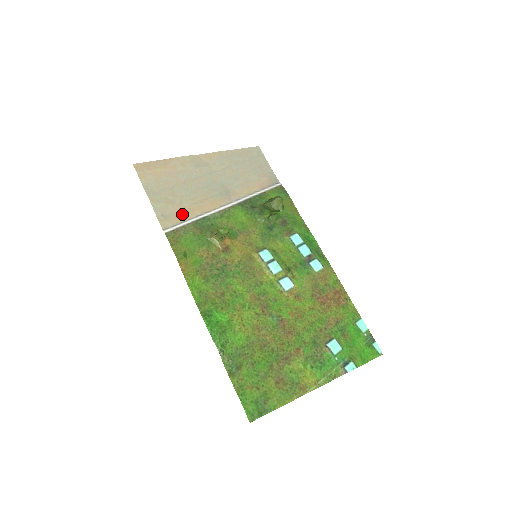
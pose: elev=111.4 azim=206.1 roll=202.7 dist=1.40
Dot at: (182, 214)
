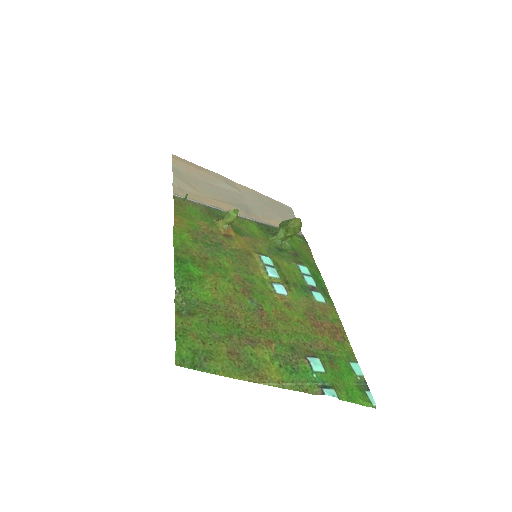
Dot at: (197, 197)
